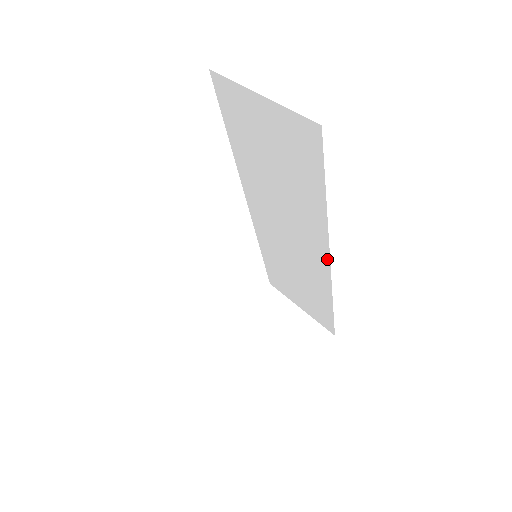
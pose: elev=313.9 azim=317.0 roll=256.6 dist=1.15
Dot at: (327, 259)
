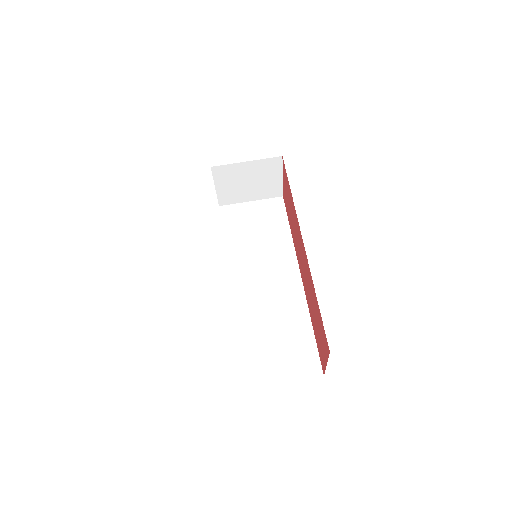
Dot at: occluded
